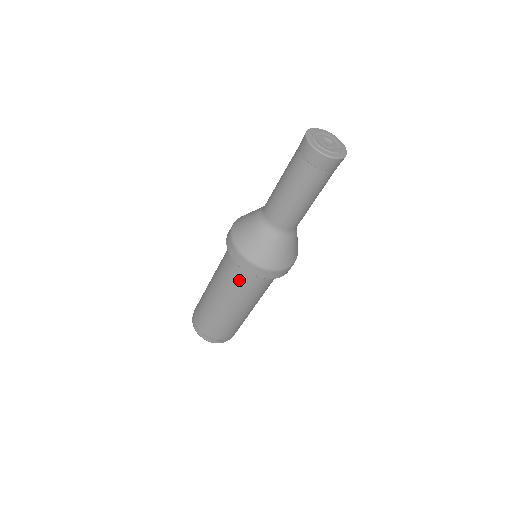
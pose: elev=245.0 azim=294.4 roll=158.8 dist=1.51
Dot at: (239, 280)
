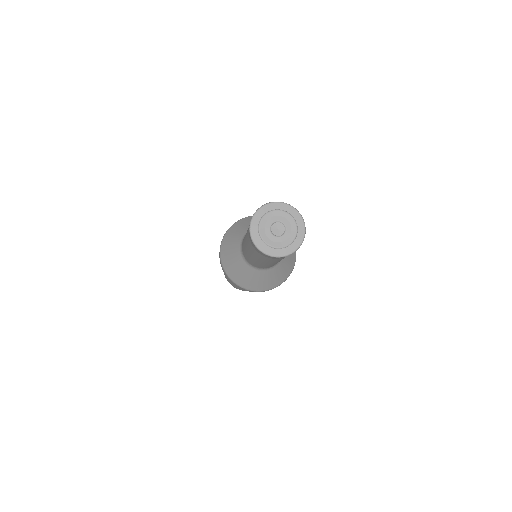
Dot at: occluded
